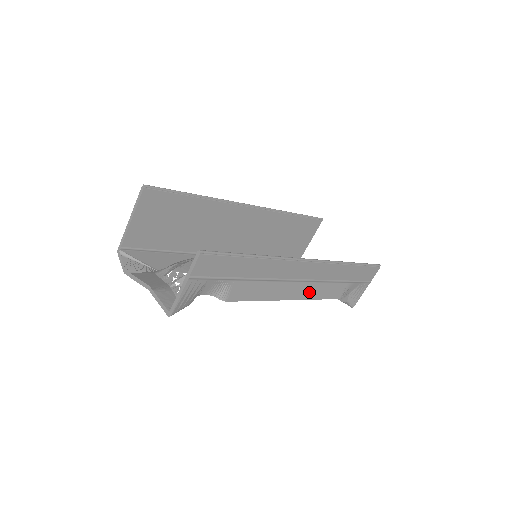
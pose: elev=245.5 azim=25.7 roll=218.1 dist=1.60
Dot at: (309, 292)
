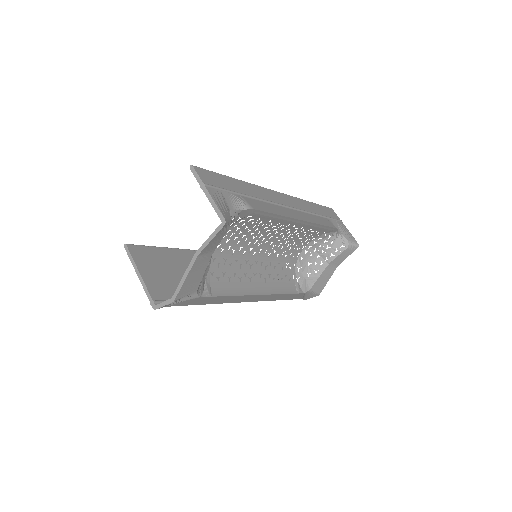
Dot at: (307, 218)
